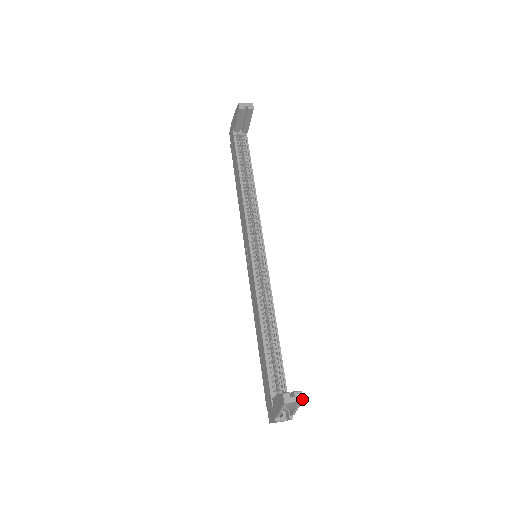
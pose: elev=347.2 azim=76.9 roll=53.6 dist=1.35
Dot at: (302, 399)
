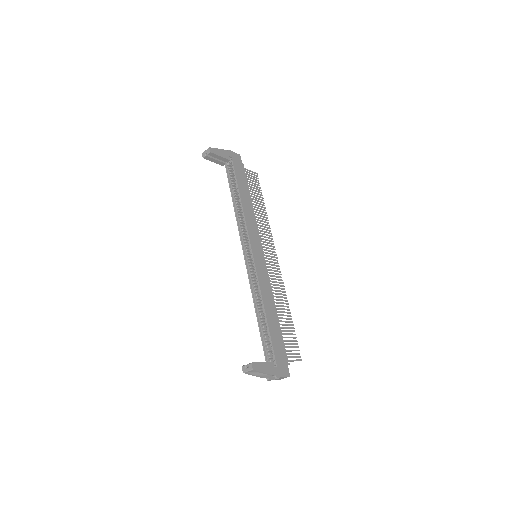
Dot at: (252, 369)
